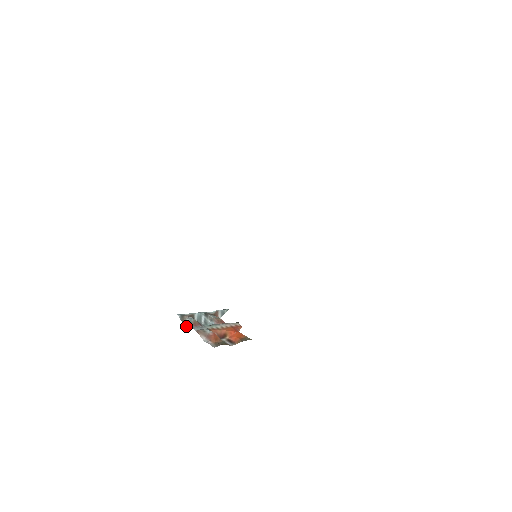
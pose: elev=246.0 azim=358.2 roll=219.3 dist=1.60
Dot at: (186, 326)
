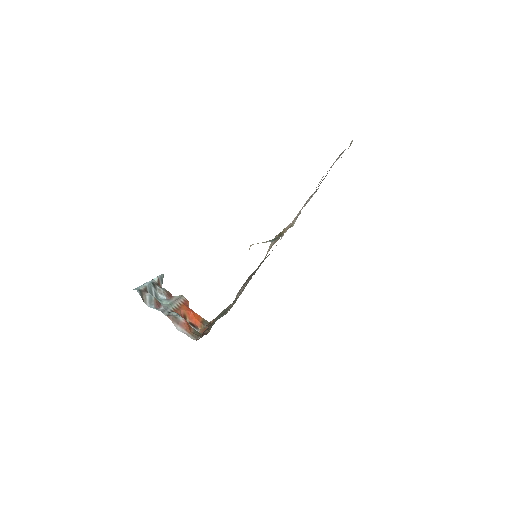
Dot at: (149, 306)
